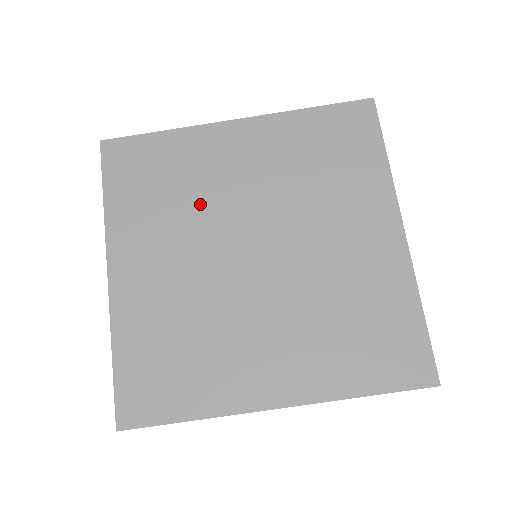
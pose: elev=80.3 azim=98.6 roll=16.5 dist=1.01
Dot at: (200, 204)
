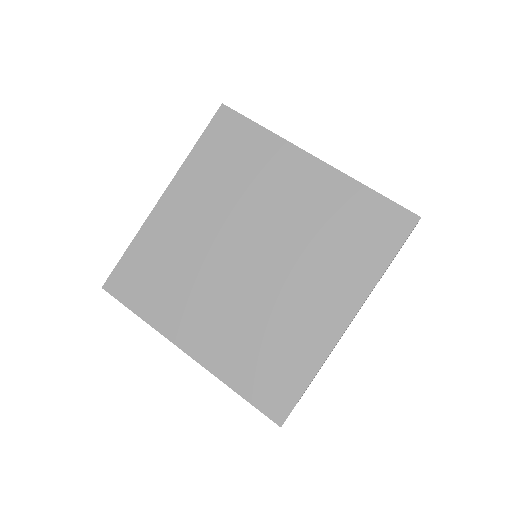
Dot at: (245, 197)
